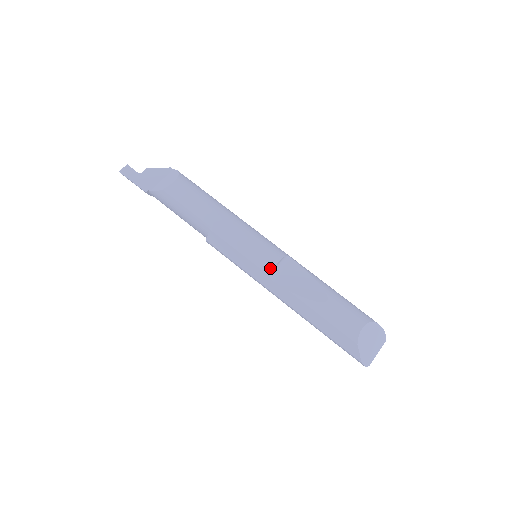
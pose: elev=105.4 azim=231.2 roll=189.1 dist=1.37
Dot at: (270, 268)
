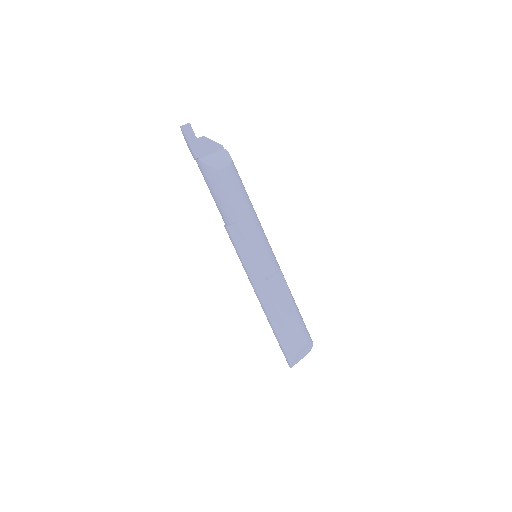
Dot at: (267, 275)
